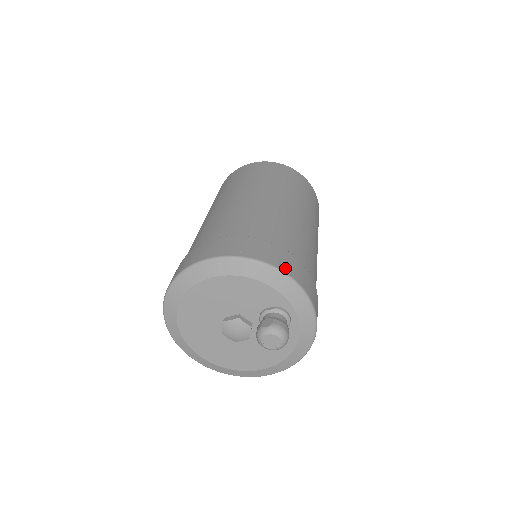
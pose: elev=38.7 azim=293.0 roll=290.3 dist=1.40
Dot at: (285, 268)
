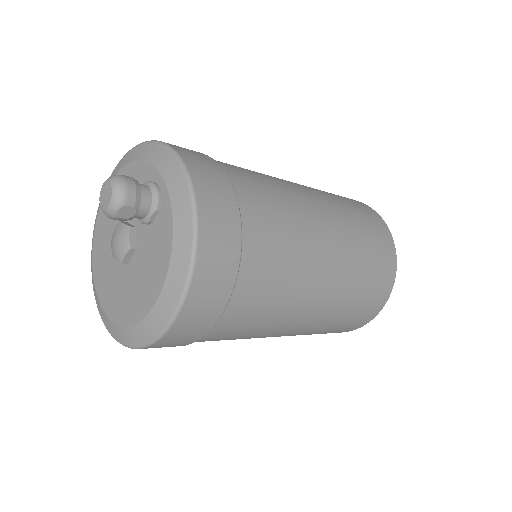
Dot at: occluded
